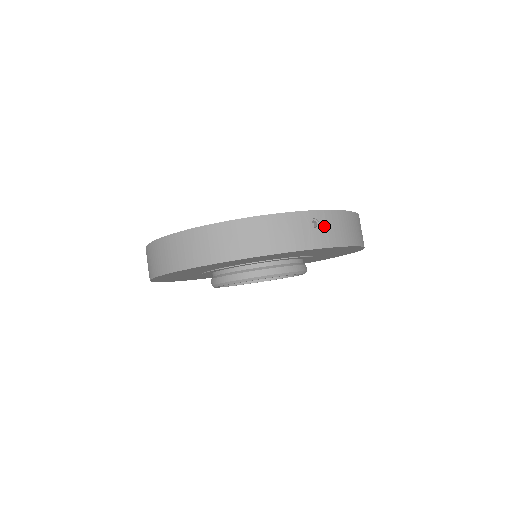
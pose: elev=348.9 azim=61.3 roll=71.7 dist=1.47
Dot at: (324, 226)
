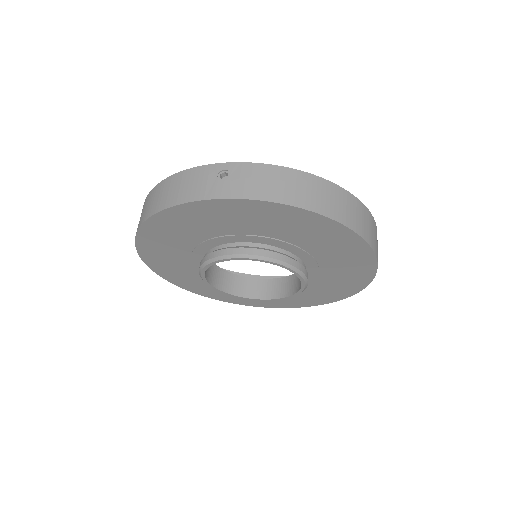
Dot at: (236, 177)
